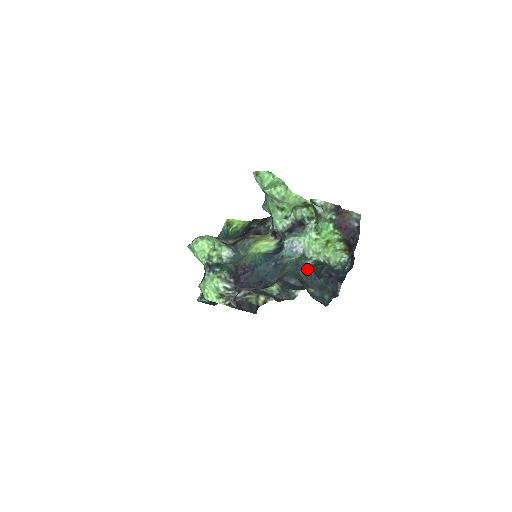
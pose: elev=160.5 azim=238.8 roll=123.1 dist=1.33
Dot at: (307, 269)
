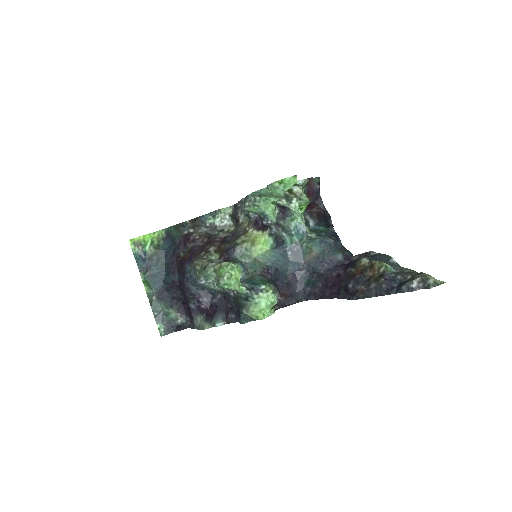
Dot at: (331, 241)
